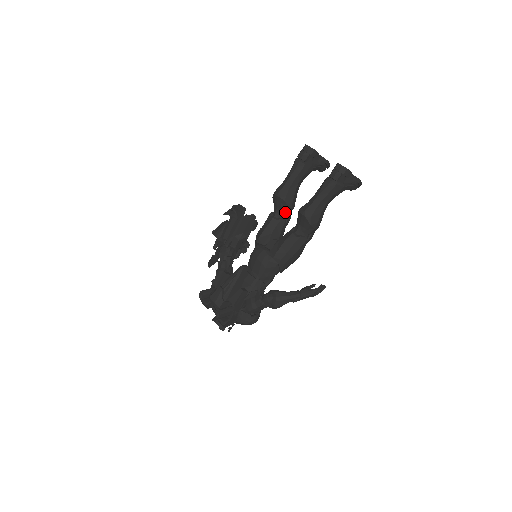
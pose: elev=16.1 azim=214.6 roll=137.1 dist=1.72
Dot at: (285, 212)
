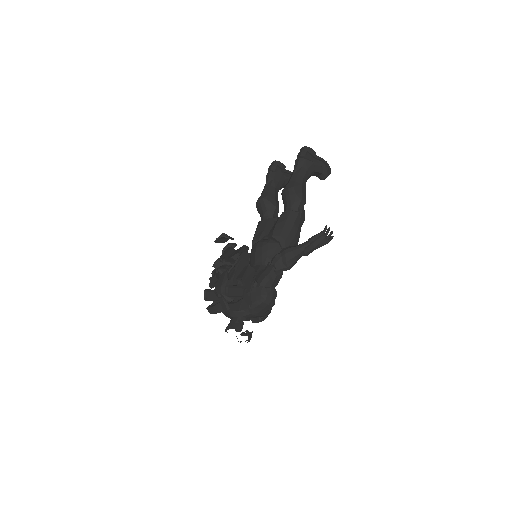
Dot at: (272, 212)
